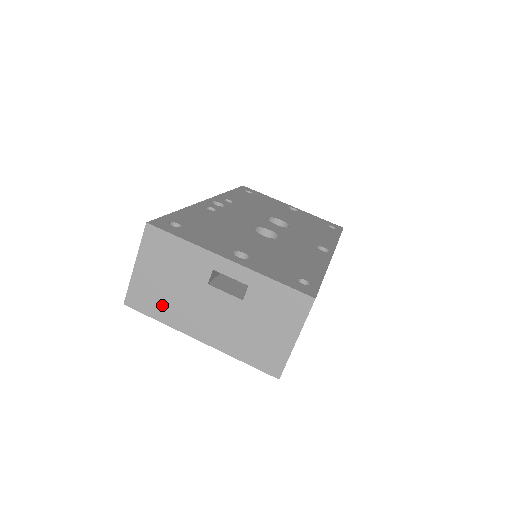
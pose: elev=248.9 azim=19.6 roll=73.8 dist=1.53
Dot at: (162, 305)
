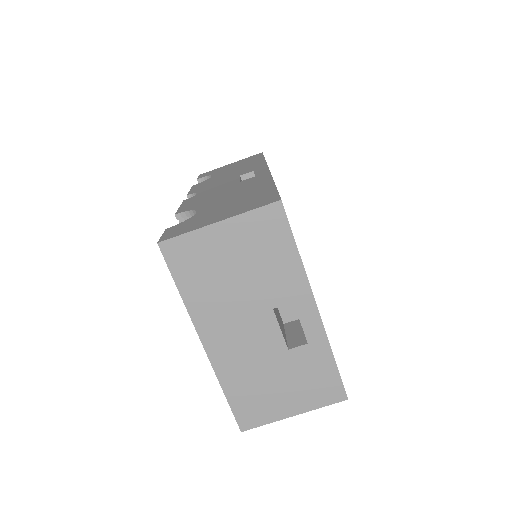
Dot at: (202, 283)
